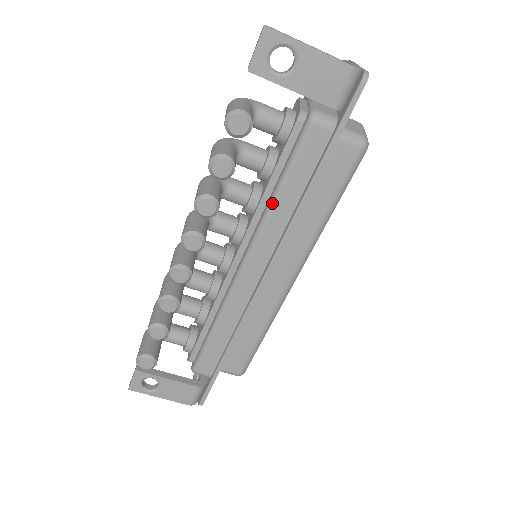
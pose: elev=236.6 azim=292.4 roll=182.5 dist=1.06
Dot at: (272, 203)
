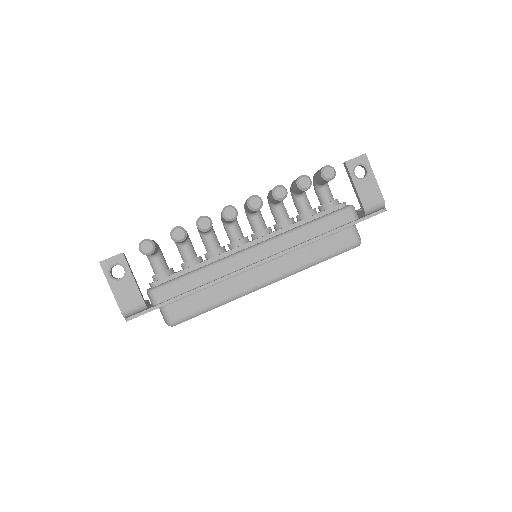
Dot at: (300, 227)
